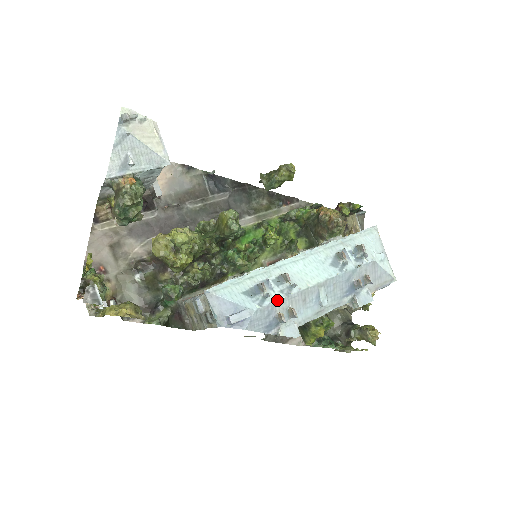
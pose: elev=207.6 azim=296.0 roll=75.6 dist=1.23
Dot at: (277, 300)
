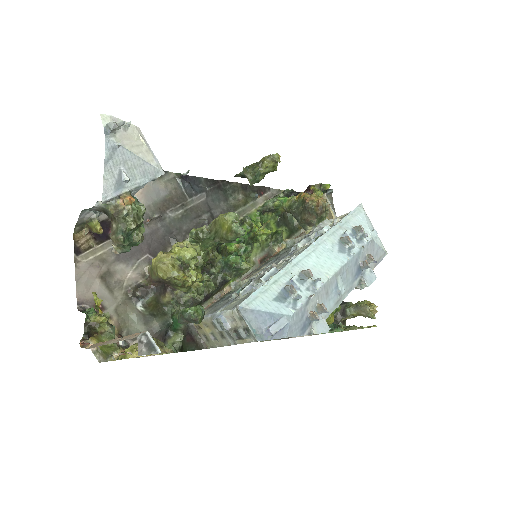
Dot at: (307, 299)
